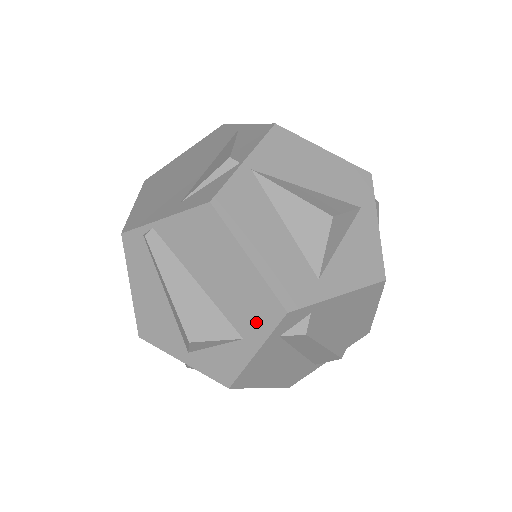
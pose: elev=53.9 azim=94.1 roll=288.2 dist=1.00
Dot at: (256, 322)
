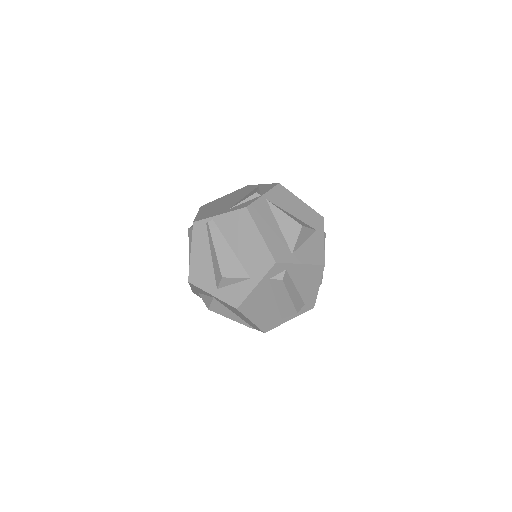
Dot at: (259, 268)
